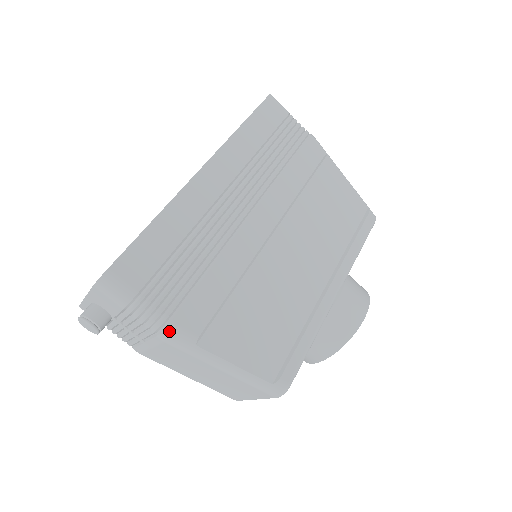
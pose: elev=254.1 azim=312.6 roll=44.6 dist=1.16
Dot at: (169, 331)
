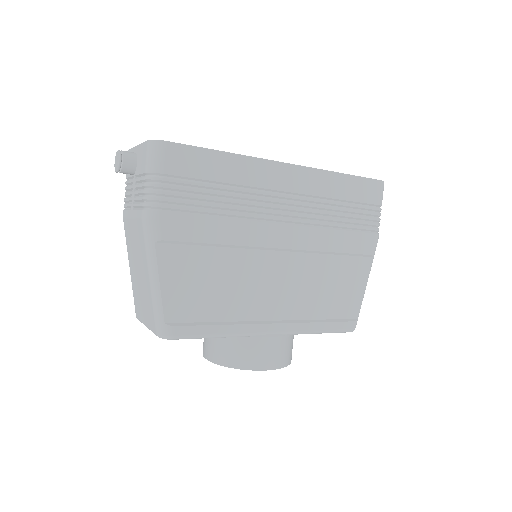
Dot at: (152, 215)
